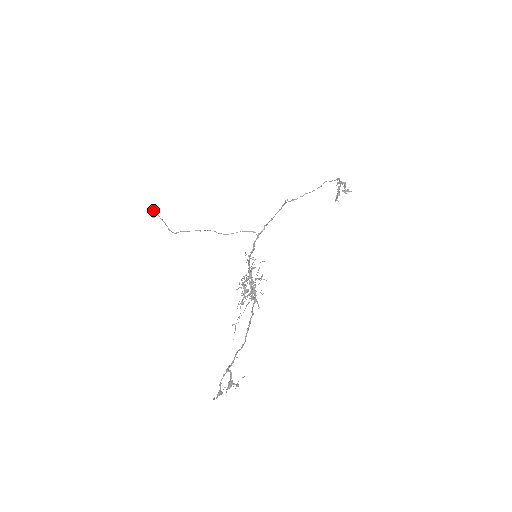
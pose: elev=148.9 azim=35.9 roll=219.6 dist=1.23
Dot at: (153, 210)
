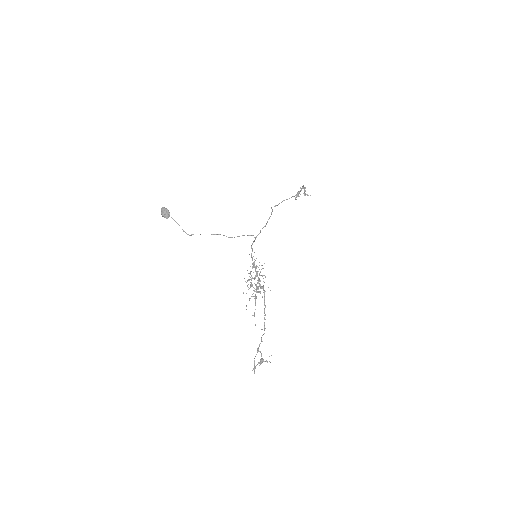
Dot at: (167, 212)
